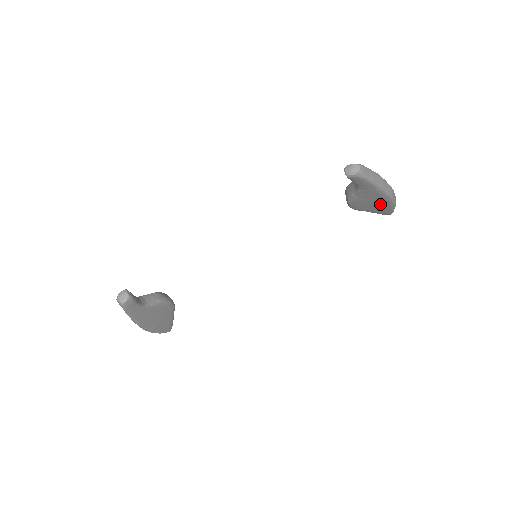
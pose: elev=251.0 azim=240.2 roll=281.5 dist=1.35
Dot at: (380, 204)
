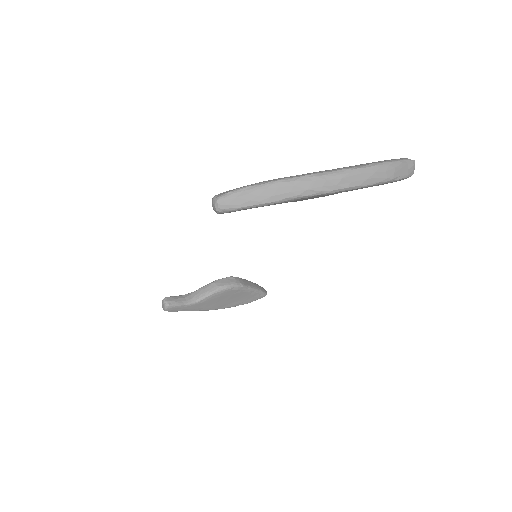
Dot at: occluded
